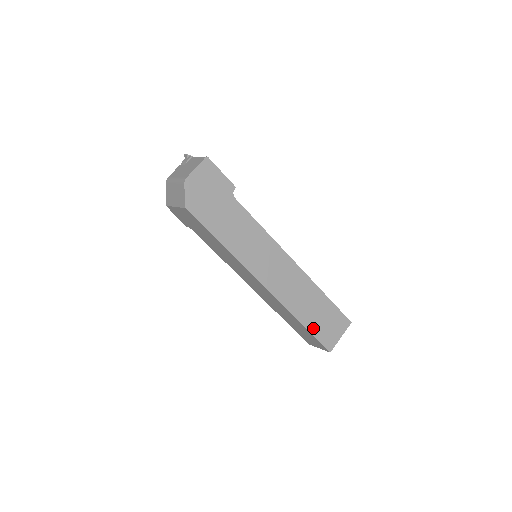
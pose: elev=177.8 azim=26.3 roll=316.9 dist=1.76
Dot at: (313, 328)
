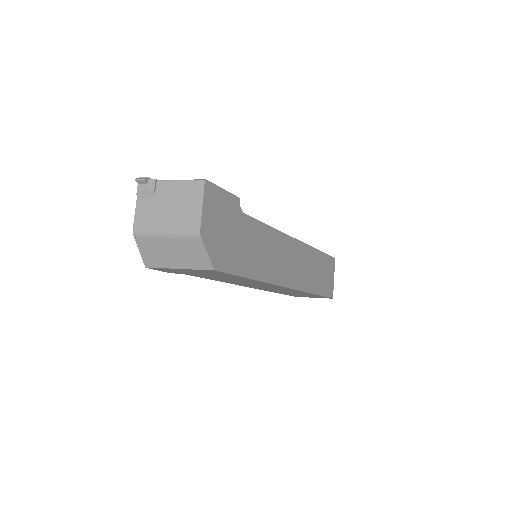
Dot at: (321, 290)
